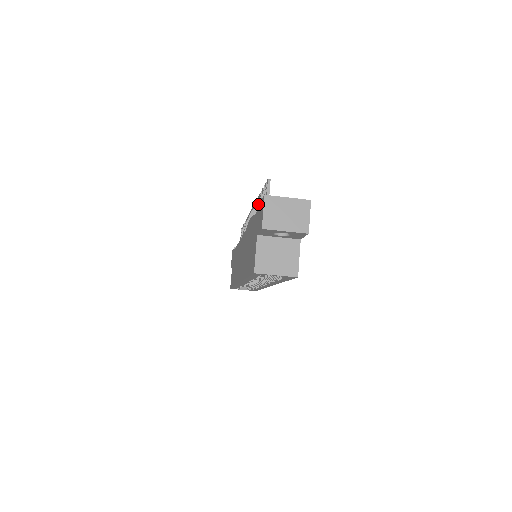
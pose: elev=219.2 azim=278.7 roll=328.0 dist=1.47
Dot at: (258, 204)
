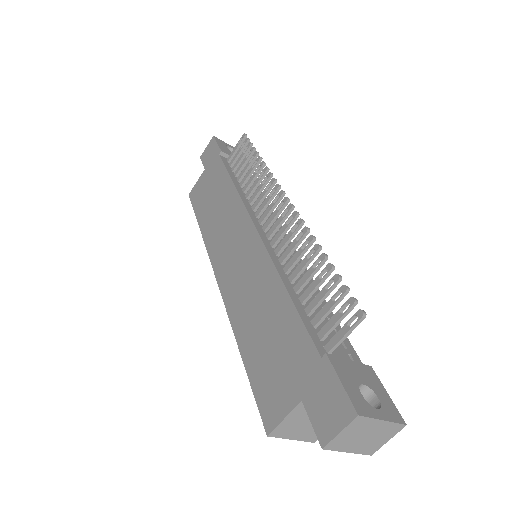
Dot at: (311, 258)
